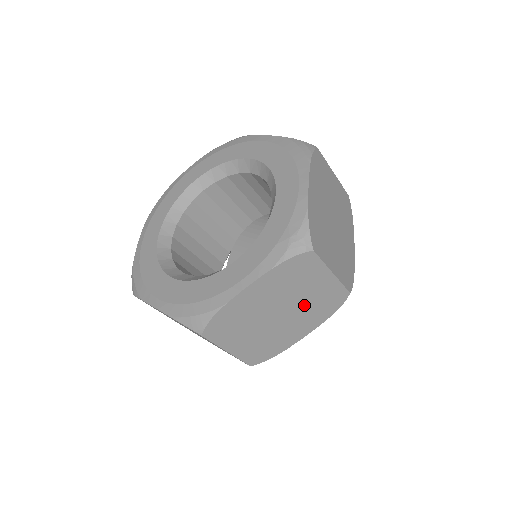
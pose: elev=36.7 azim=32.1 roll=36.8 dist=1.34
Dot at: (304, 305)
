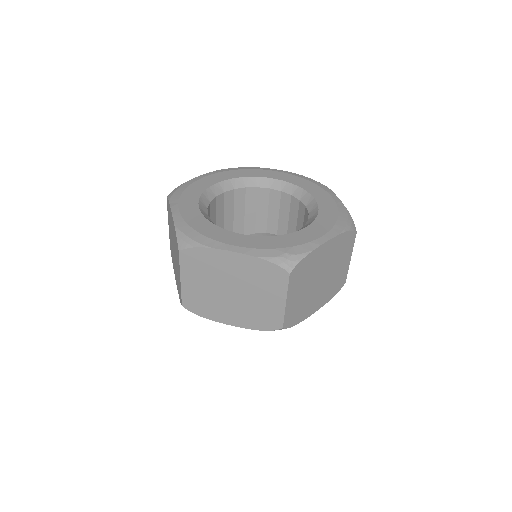
Dot at: (251, 303)
